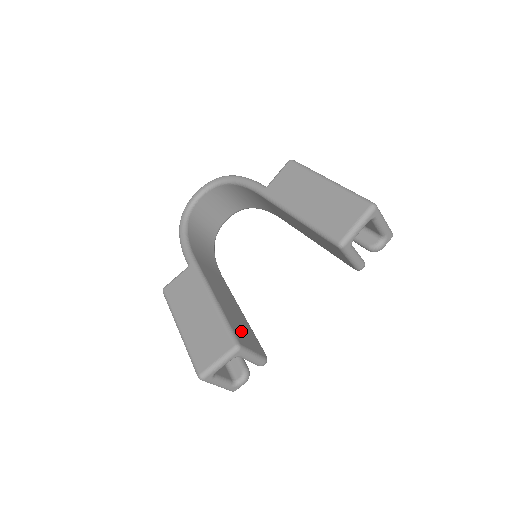
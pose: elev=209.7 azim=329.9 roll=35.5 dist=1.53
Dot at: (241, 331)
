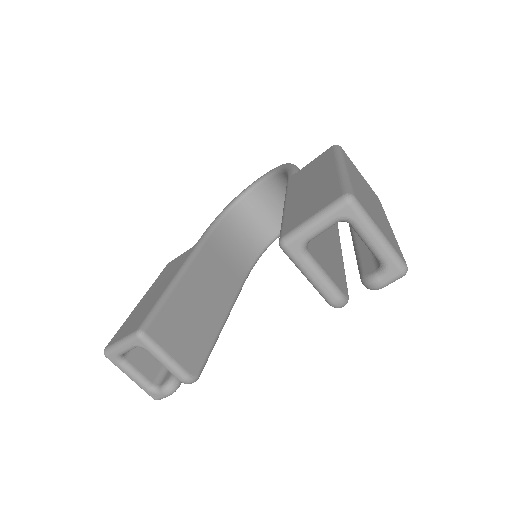
Dot at: (177, 327)
